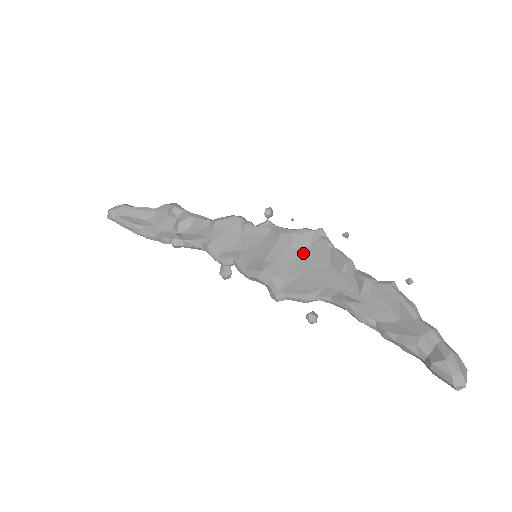
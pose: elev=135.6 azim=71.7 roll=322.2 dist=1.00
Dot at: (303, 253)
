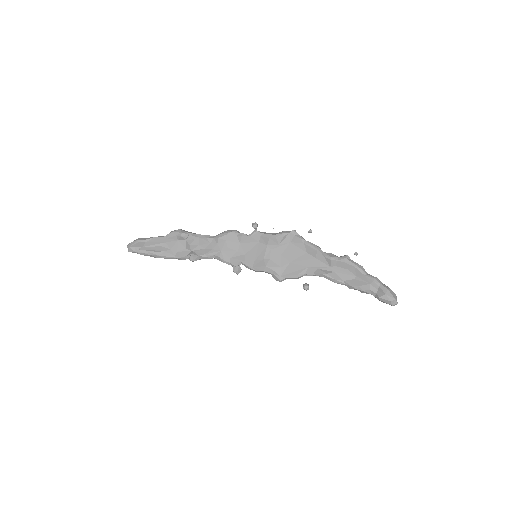
Dot at: (287, 248)
